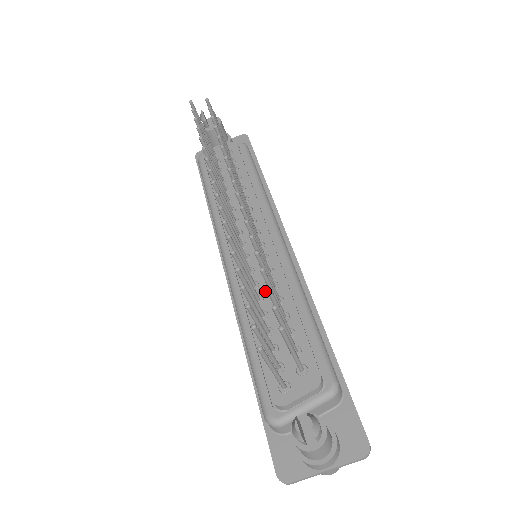
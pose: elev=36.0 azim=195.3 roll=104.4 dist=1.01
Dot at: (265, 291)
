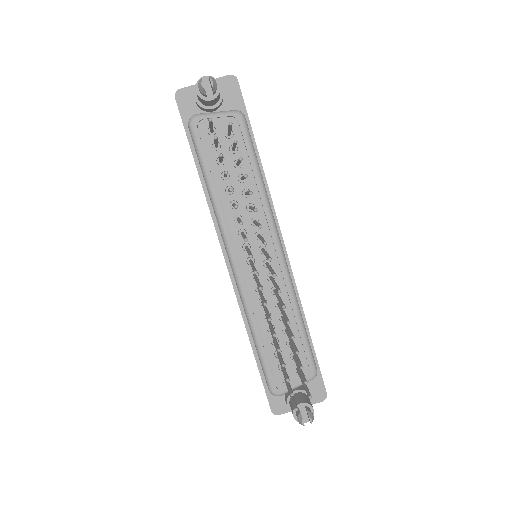
Dot at: (272, 308)
